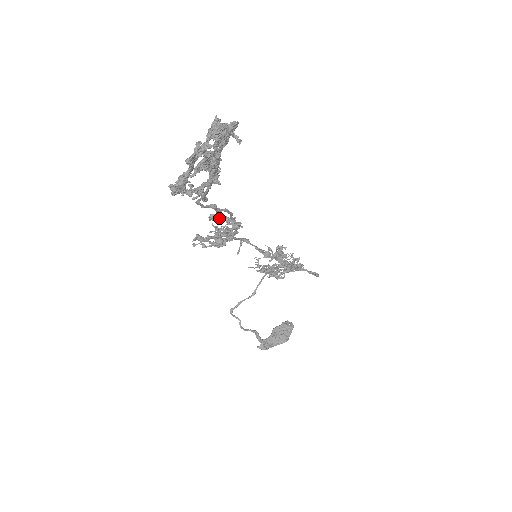
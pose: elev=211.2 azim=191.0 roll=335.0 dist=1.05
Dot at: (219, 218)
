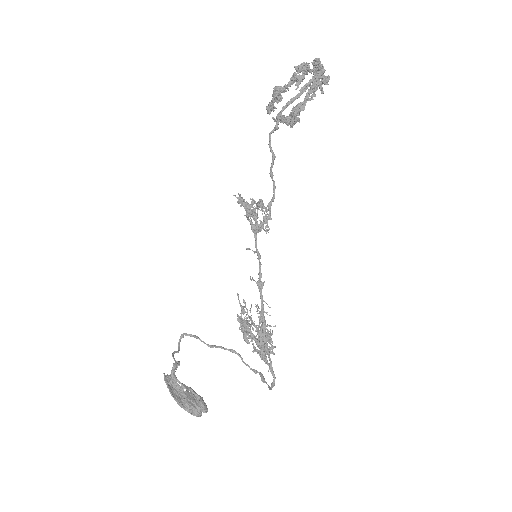
Dot at: (263, 206)
